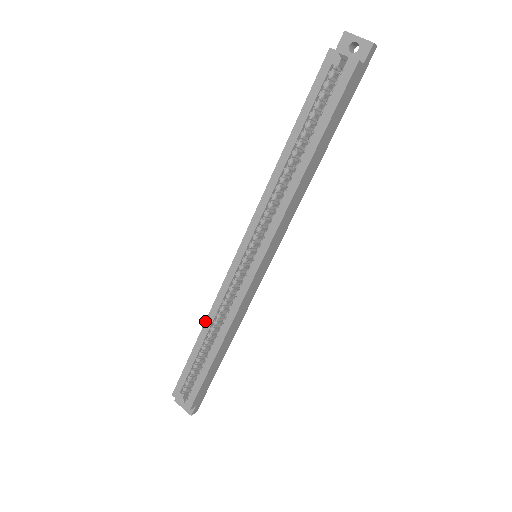
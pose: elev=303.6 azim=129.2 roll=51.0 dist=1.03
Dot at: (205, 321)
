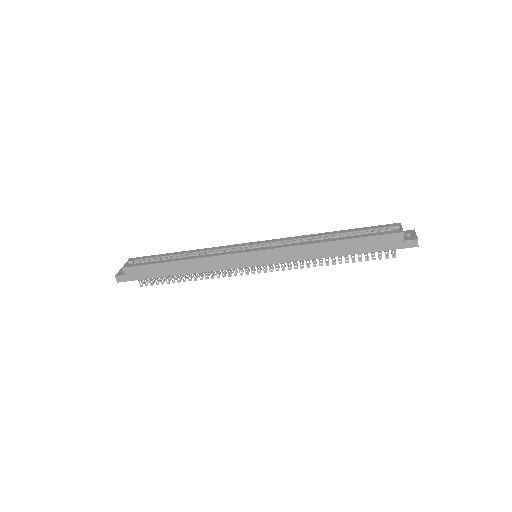
Dot at: (197, 249)
